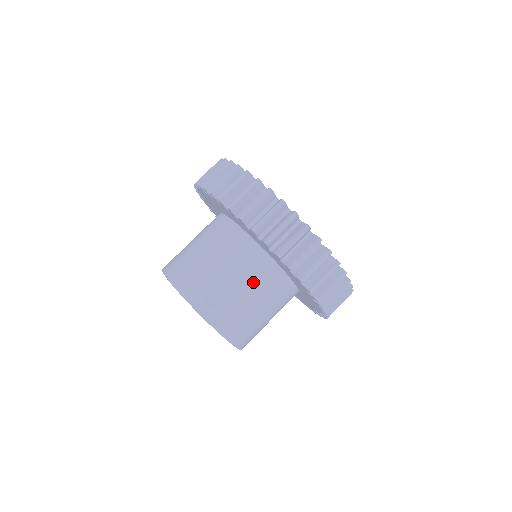
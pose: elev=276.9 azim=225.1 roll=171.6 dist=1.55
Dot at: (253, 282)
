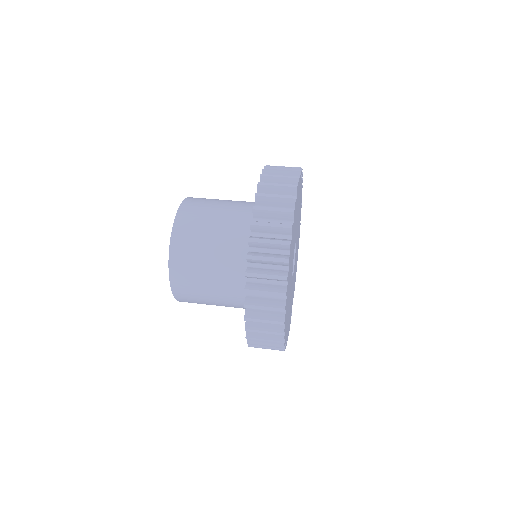
Dot at: (231, 212)
